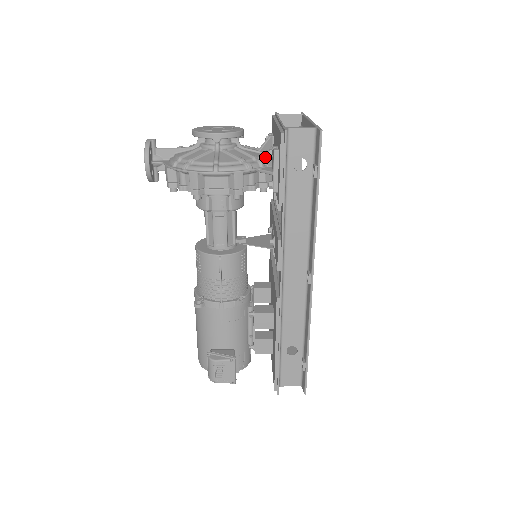
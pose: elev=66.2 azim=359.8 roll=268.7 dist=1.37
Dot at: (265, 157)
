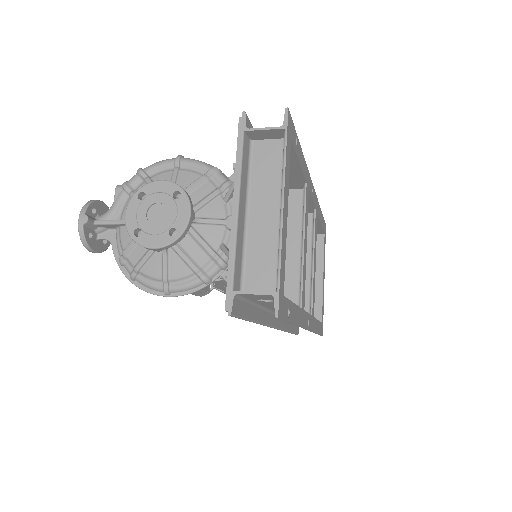
Dot at: occluded
